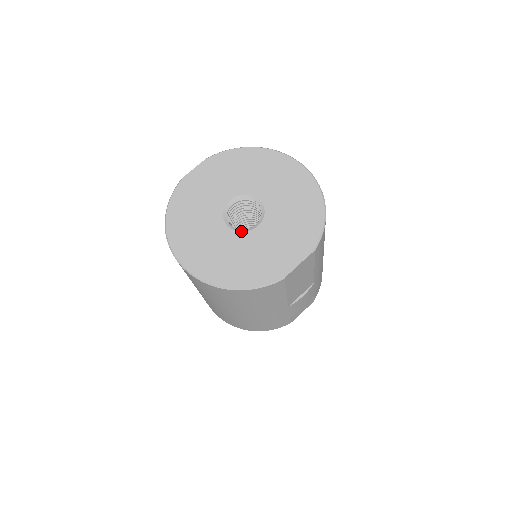
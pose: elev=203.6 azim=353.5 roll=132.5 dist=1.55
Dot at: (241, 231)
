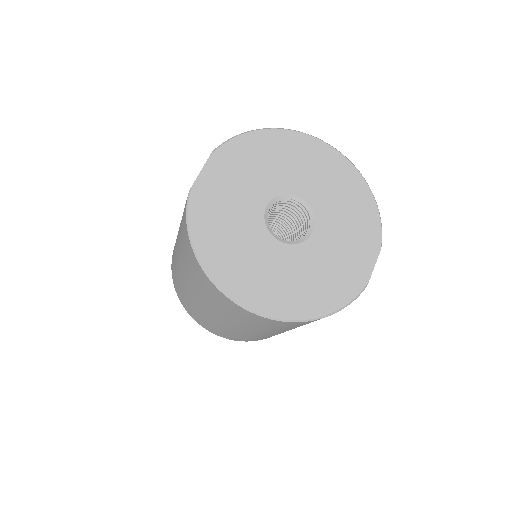
Dot at: (297, 243)
